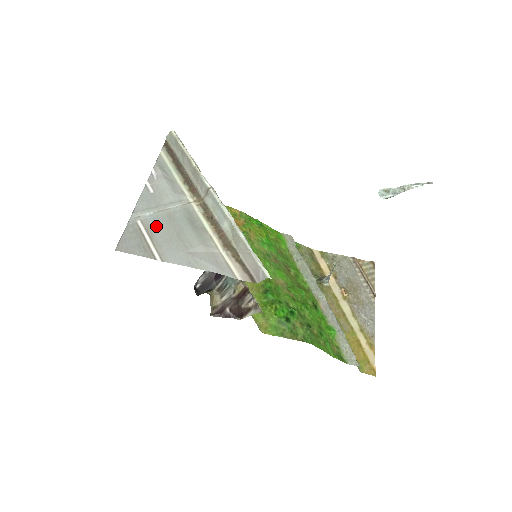
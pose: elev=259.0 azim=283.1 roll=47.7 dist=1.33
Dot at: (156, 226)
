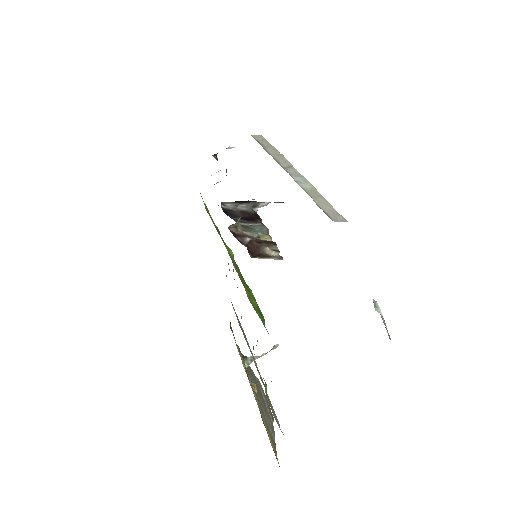
Dot at: occluded
